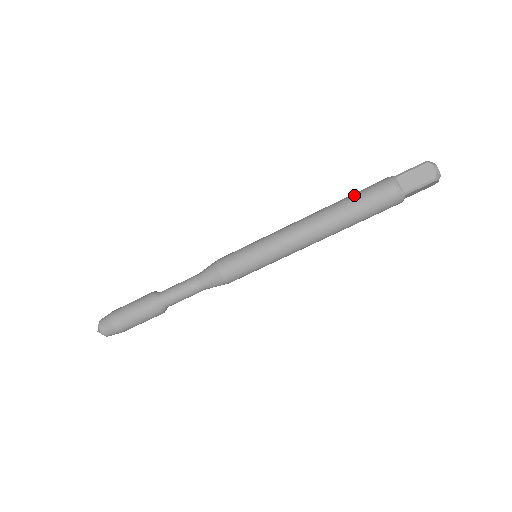
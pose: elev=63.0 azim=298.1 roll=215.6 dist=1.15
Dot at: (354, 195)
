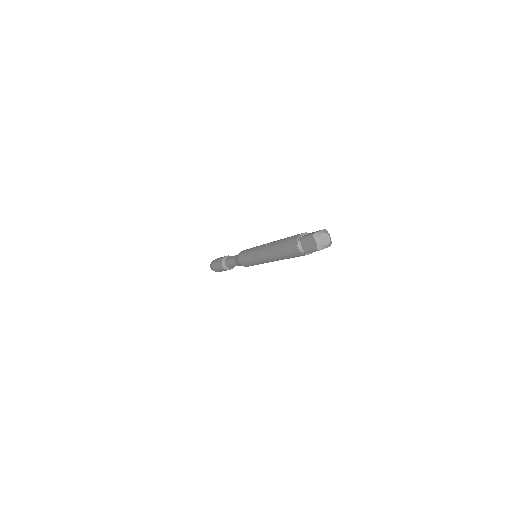
Dot at: (283, 242)
